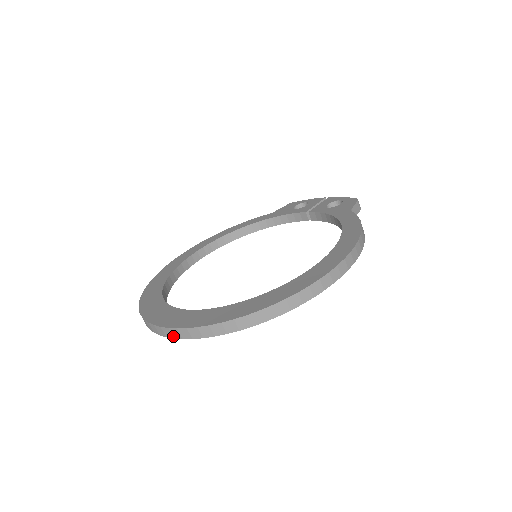
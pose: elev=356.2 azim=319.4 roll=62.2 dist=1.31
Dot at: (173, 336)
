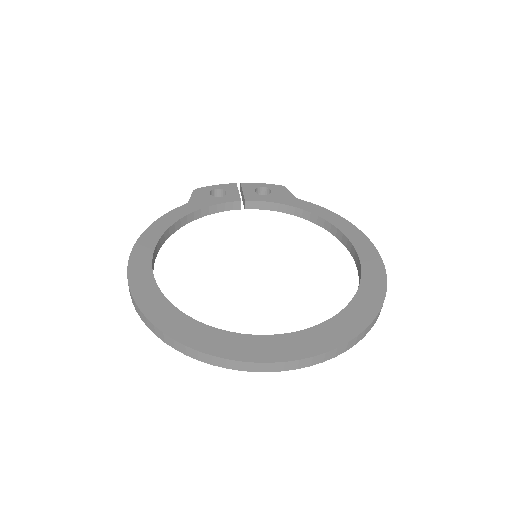
Dot at: (312, 364)
